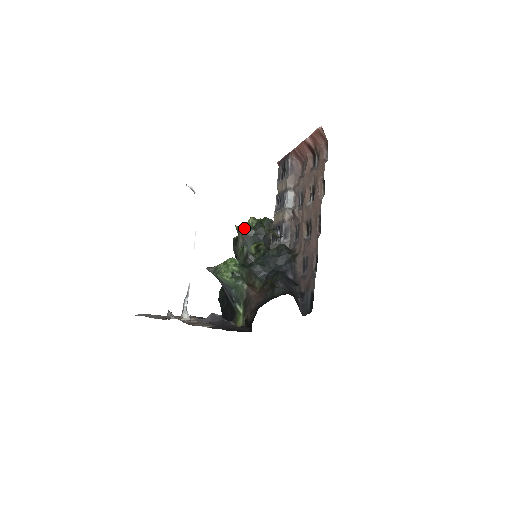
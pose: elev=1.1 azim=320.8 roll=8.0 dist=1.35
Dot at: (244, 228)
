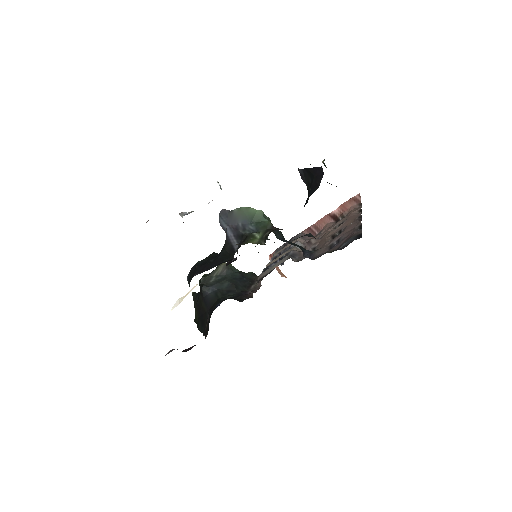
Dot at: occluded
